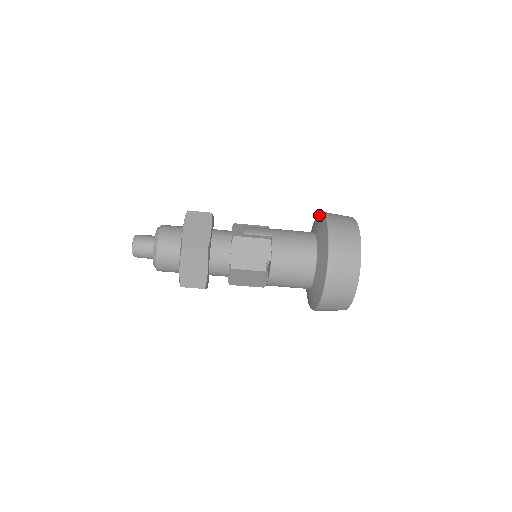
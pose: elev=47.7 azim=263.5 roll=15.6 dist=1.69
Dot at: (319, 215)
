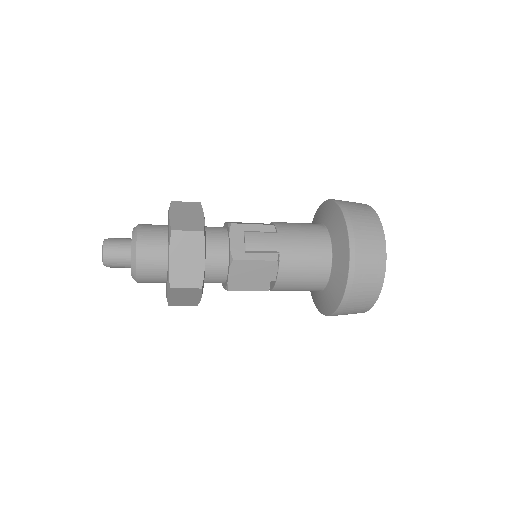
Dot at: (339, 215)
